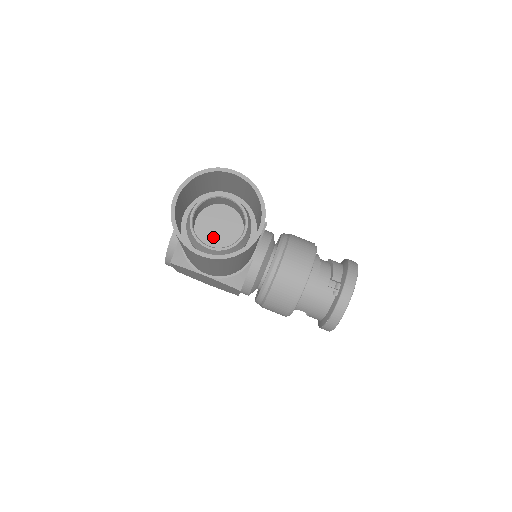
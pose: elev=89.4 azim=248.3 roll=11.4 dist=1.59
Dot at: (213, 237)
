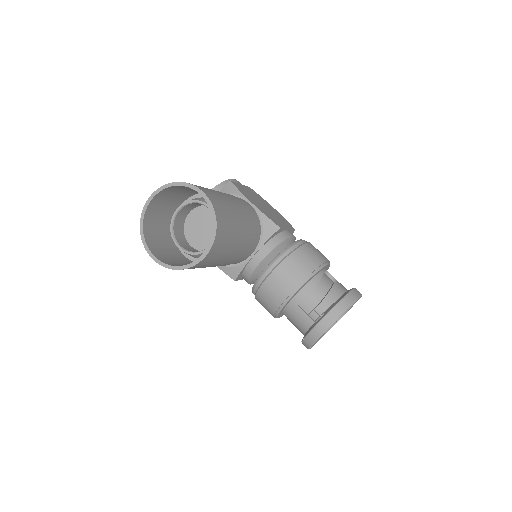
Dot at: (197, 235)
